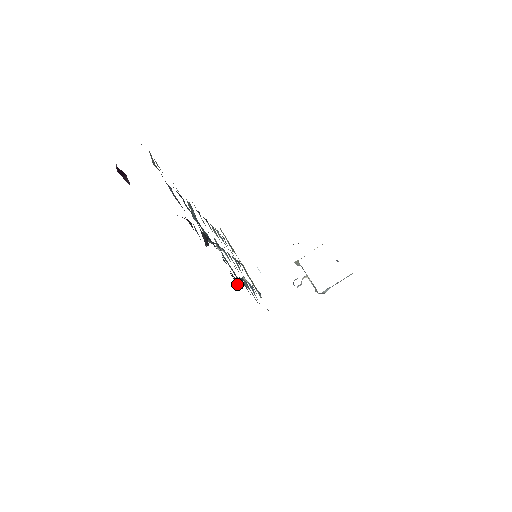
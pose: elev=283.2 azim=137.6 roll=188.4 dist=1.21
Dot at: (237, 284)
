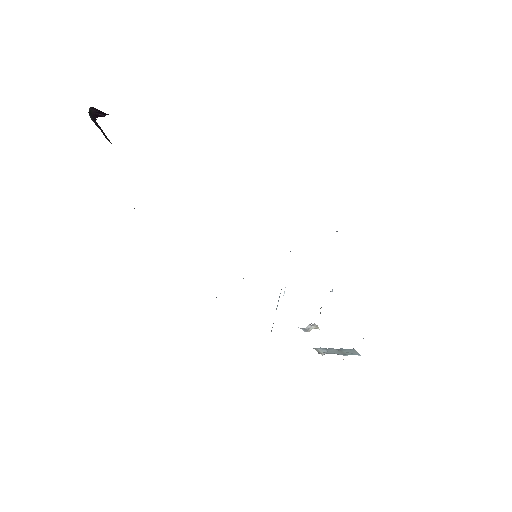
Dot at: occluded
